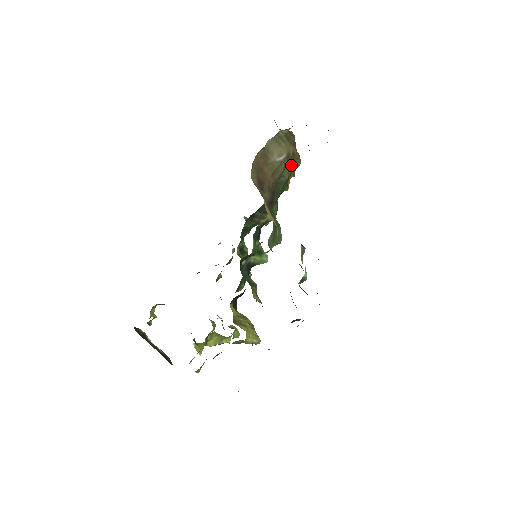
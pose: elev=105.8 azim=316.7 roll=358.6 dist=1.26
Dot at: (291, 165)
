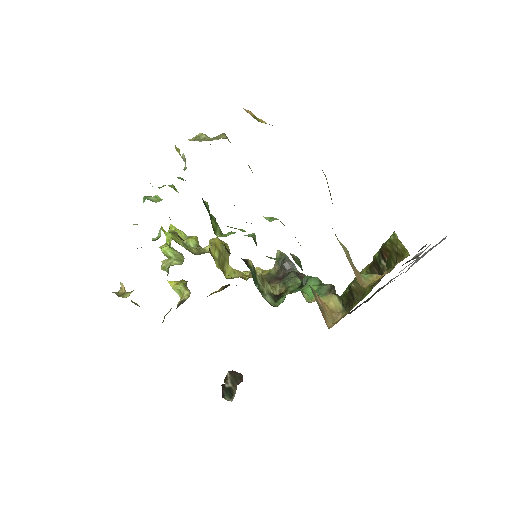
Dot at: occluded
